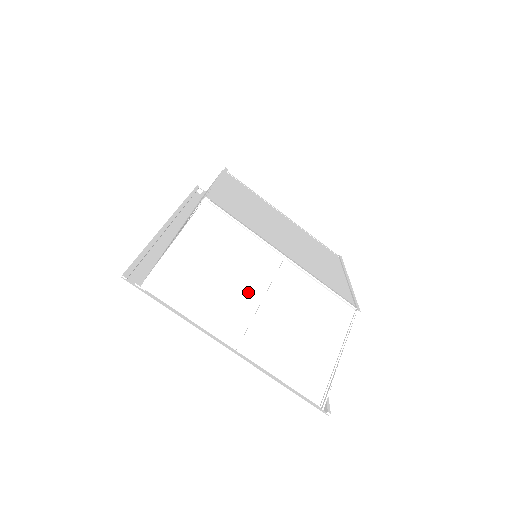
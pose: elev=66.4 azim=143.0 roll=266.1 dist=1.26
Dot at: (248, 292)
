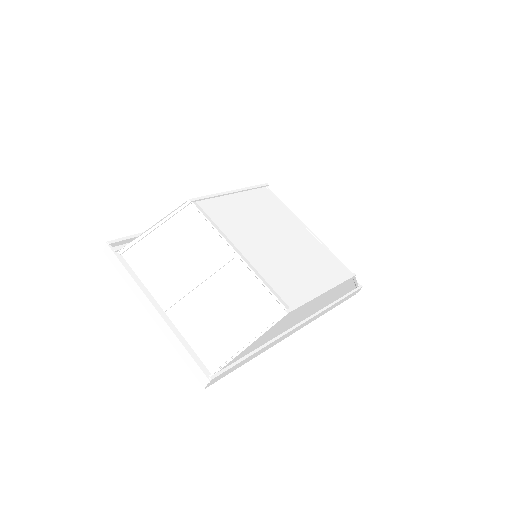
Dot at: (192, 272)
